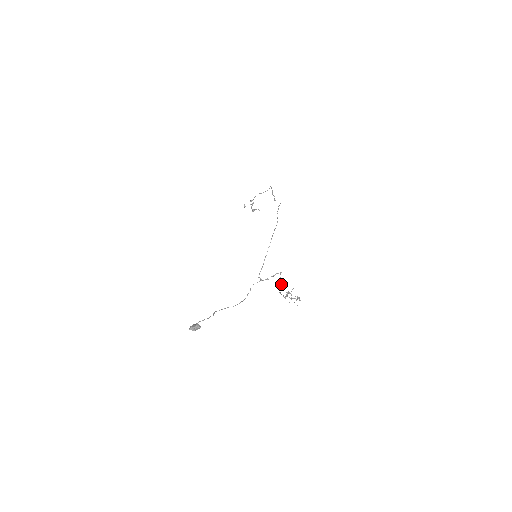
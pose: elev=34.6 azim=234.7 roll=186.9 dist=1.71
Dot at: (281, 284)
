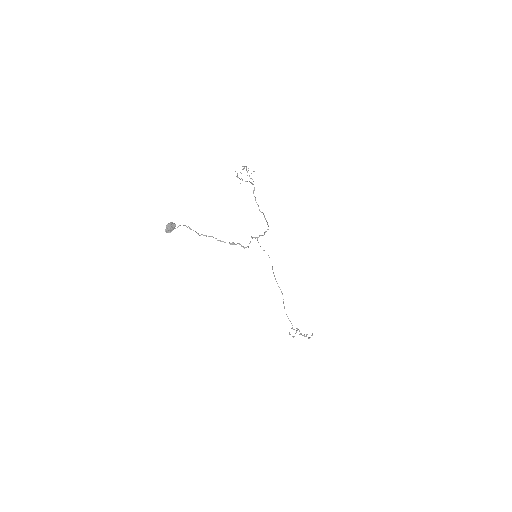
Dot at: occluded
